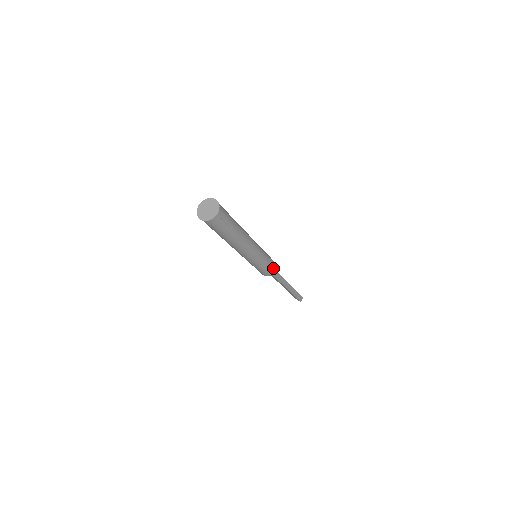
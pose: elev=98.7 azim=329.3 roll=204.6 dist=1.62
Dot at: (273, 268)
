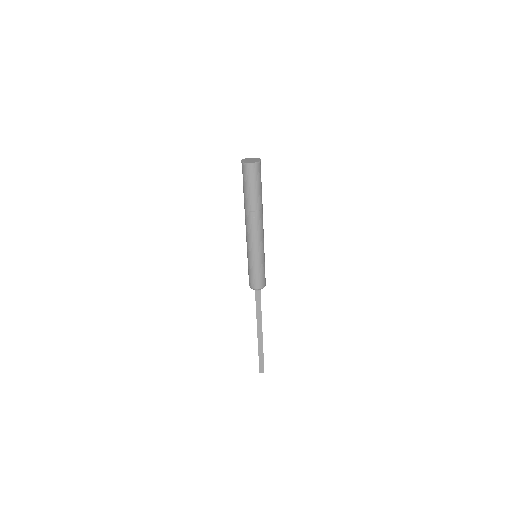
Dot at: (258, 283)
